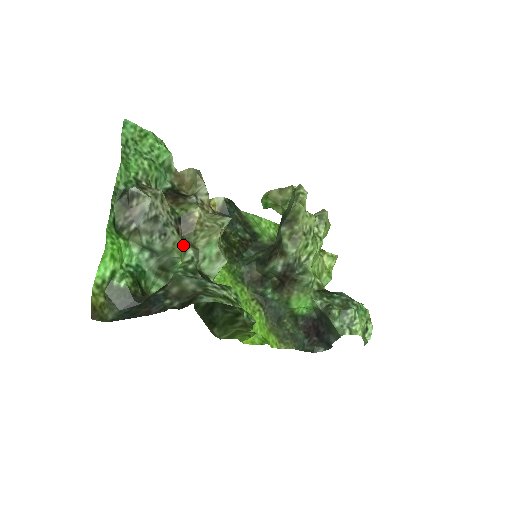
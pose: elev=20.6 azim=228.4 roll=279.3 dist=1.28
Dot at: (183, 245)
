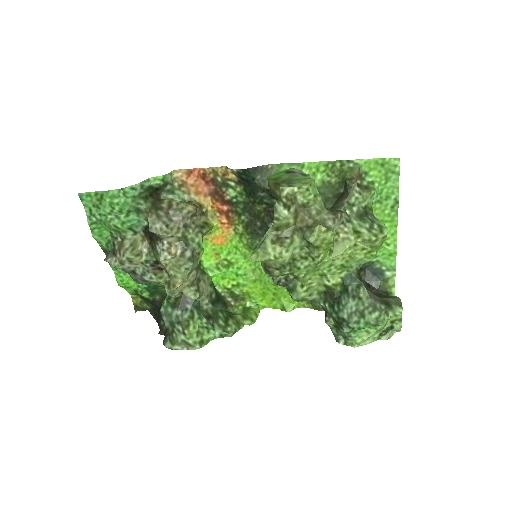
Dot at: (163, 283)
